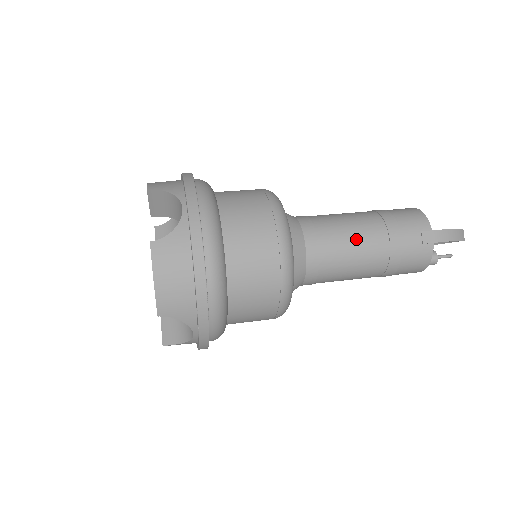
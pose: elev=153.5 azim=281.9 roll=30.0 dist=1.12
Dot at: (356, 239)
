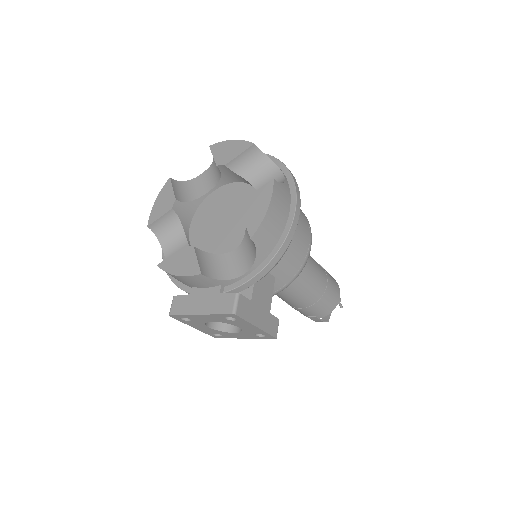
Dot at: occluded
